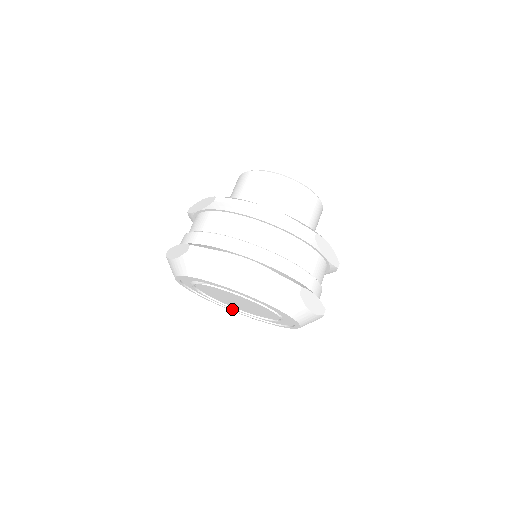
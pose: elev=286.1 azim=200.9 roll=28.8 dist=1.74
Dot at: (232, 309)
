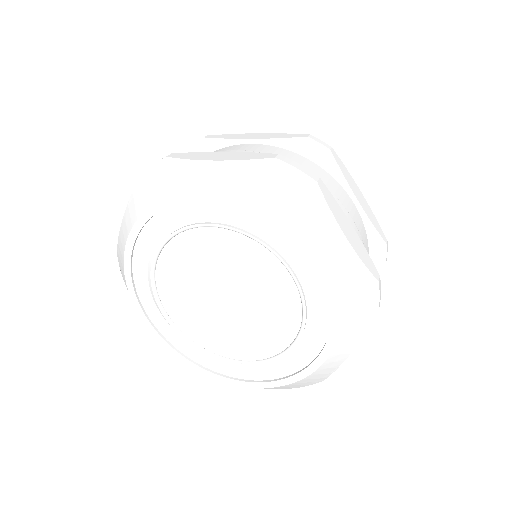
Dot at: (226, 376)
